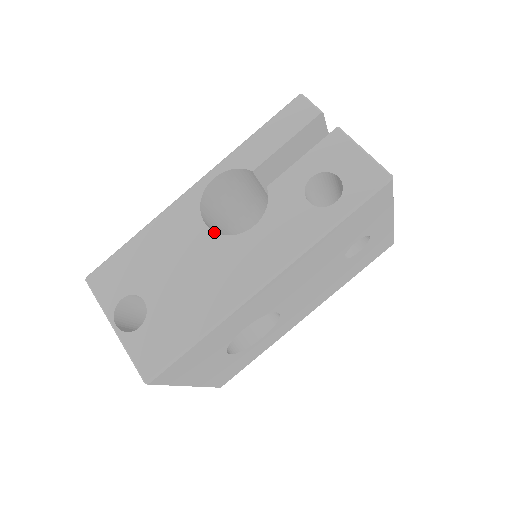
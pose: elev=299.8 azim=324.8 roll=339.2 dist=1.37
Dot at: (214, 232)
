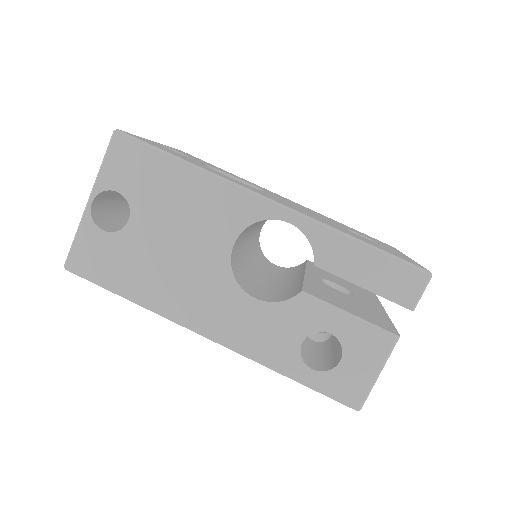
Dot at: (230, 258)
